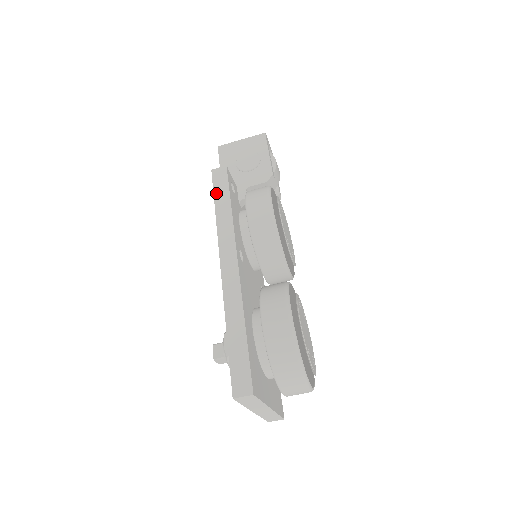
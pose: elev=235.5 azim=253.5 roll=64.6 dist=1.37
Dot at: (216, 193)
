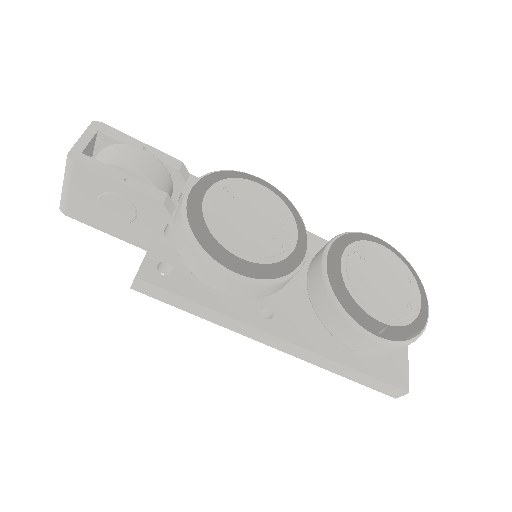
Dot at: (172, 304)
